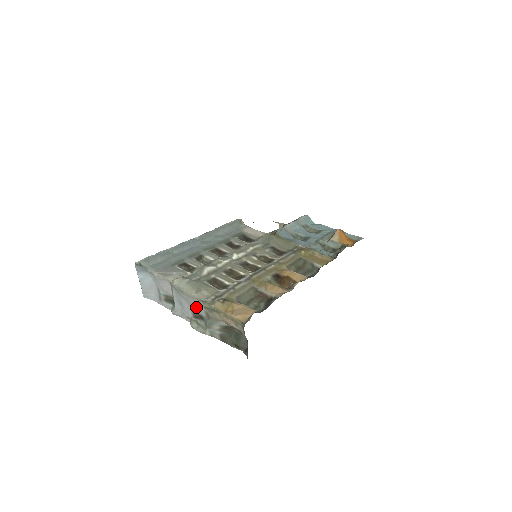
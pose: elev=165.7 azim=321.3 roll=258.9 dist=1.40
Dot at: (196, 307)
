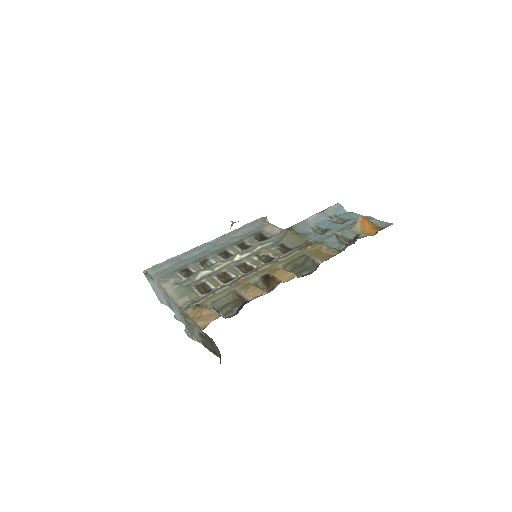
Dot at: occluded
